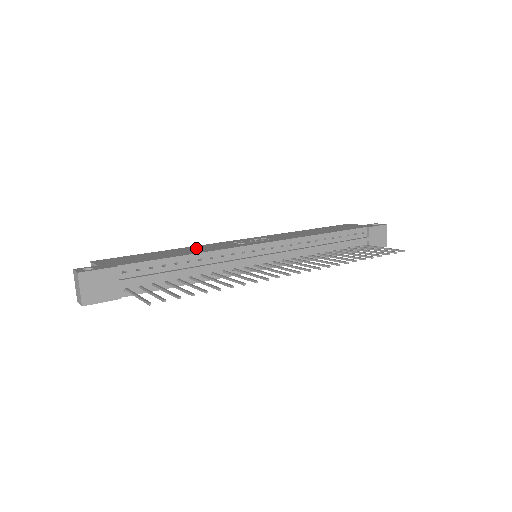
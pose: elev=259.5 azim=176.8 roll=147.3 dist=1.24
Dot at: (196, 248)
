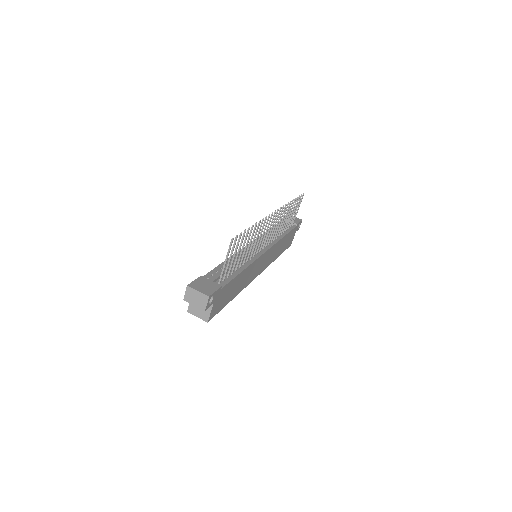
Dot at: occluded
